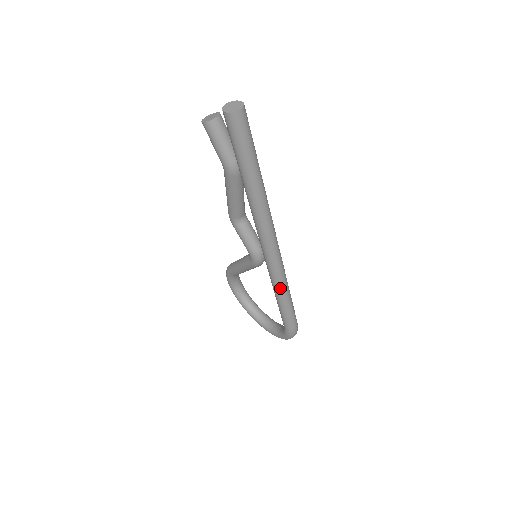
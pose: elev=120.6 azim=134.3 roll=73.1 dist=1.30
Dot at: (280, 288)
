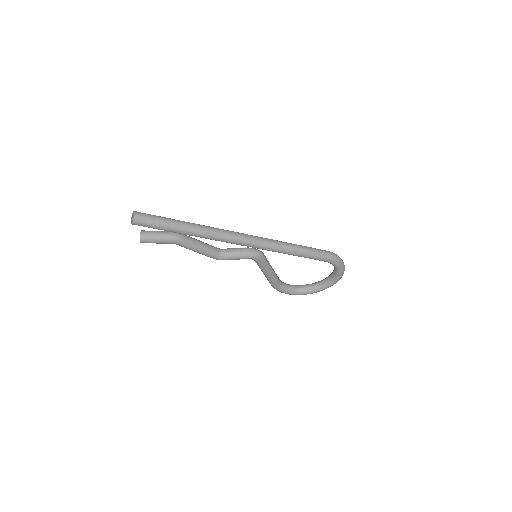
Dot at: (281, 247)
